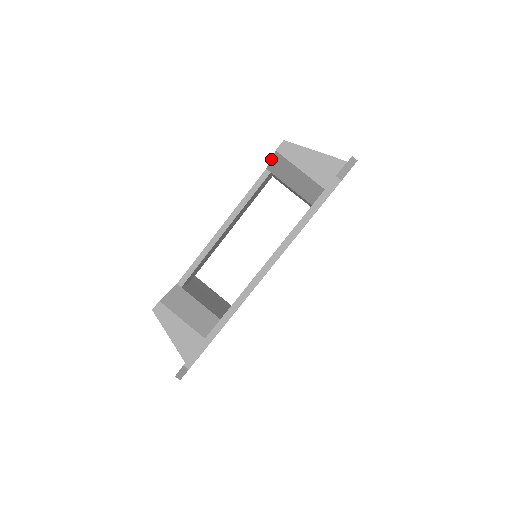
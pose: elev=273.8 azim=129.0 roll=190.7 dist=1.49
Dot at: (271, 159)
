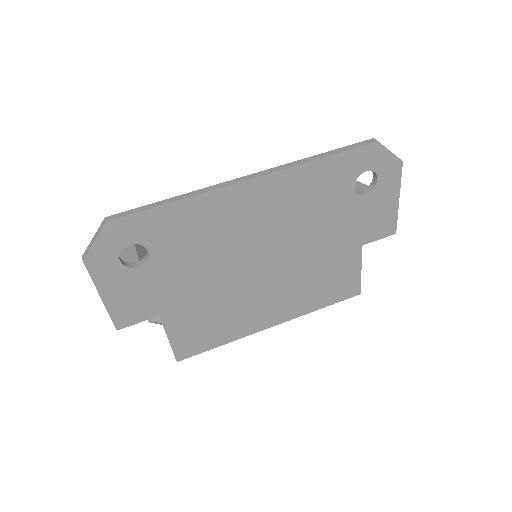
Dot at: occluded
